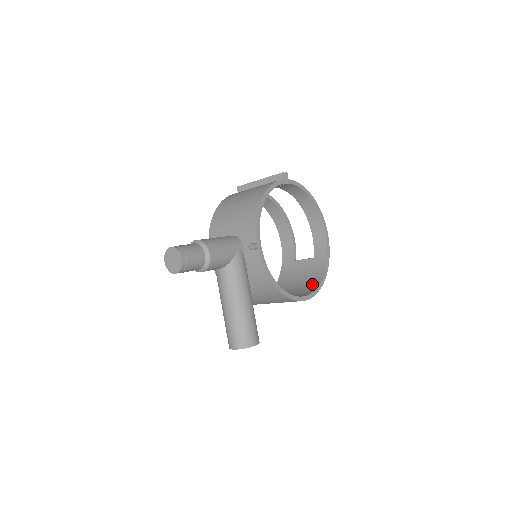
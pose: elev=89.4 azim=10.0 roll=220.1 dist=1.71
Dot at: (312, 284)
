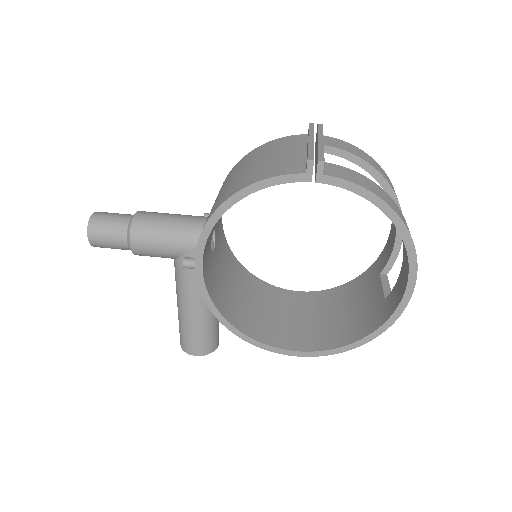
Dot at: (339, 336)
